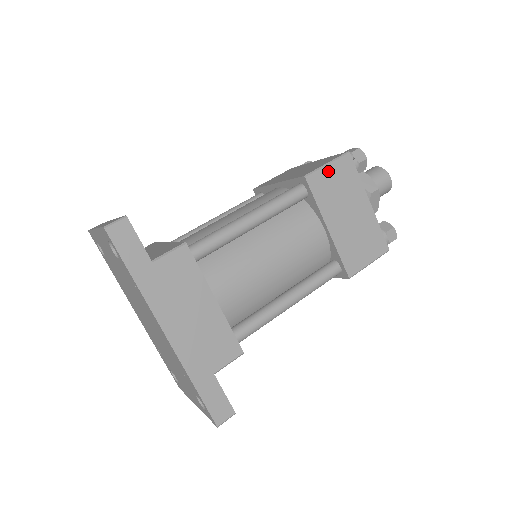
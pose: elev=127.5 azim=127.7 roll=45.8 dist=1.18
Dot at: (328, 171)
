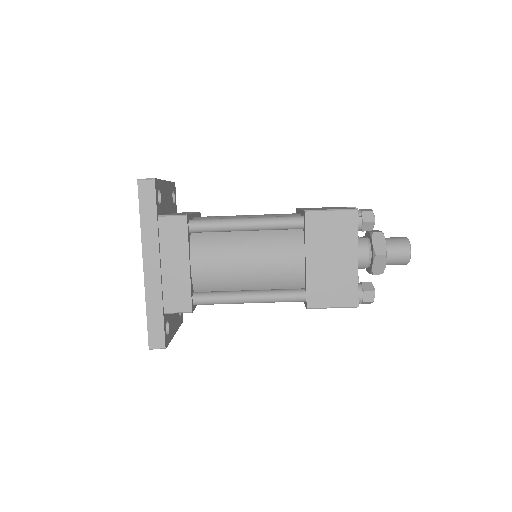
Dot at: (329, 216)
